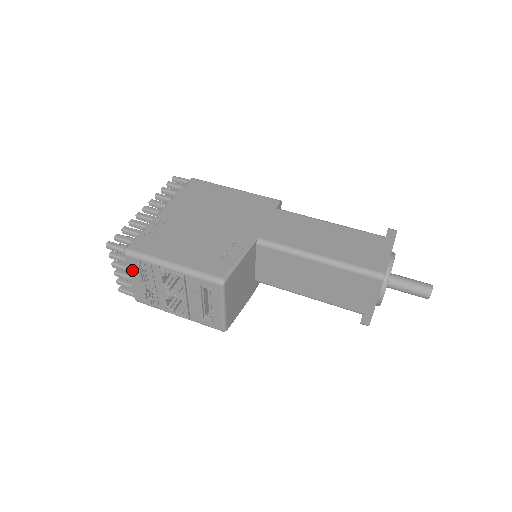
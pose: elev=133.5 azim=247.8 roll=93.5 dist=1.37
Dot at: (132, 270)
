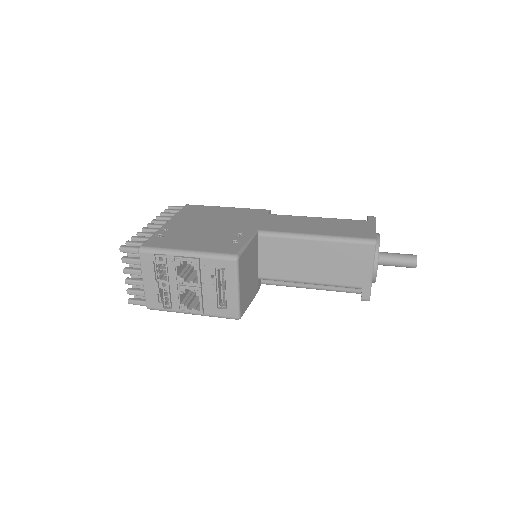
Dot at: (145, 269)
